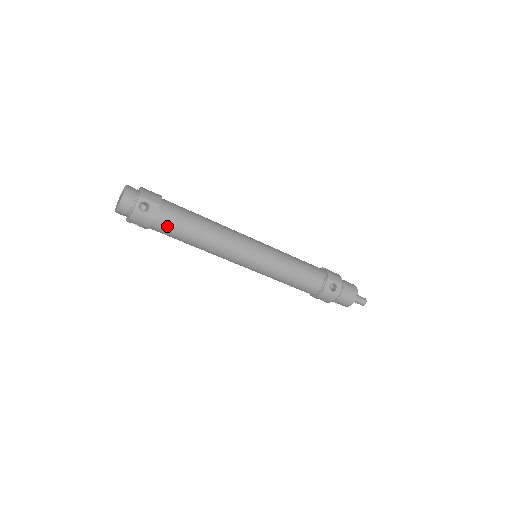
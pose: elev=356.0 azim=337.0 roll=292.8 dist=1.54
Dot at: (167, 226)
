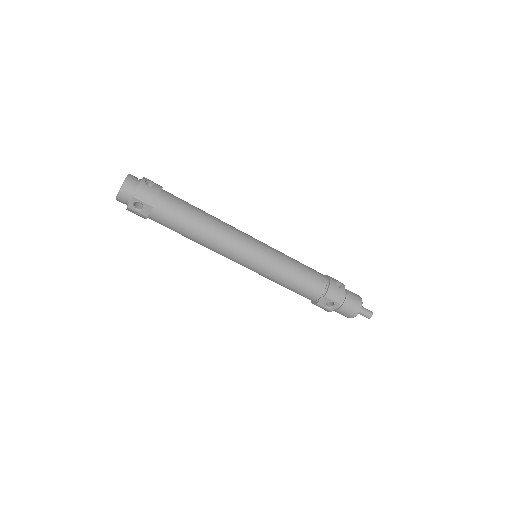
Dot at: (161, 223)
